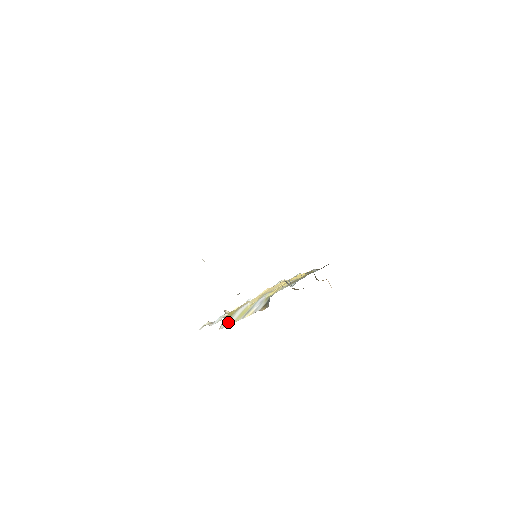
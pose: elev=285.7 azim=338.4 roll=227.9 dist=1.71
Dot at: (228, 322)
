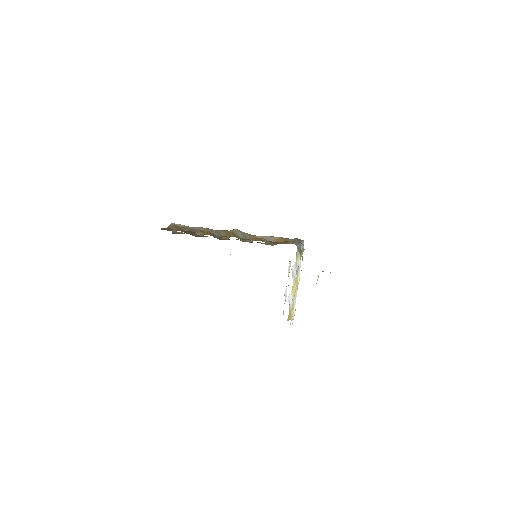
Dot at: occluded
